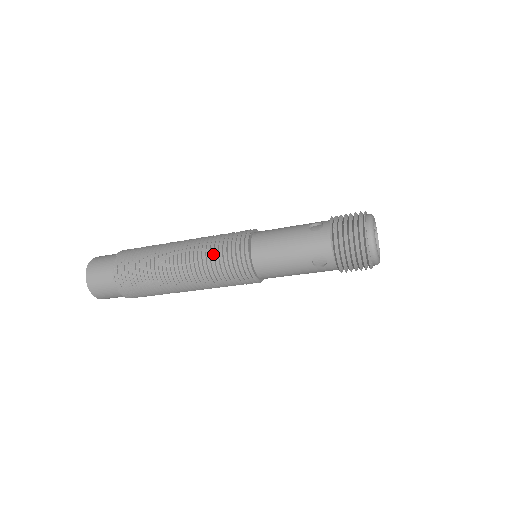
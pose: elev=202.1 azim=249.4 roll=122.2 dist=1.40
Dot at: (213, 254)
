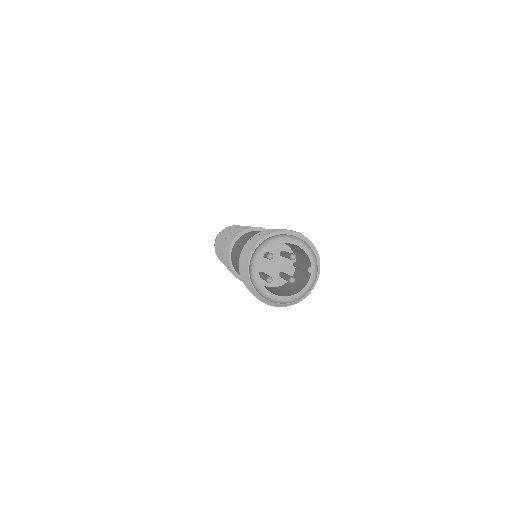
Dot at: occluded
